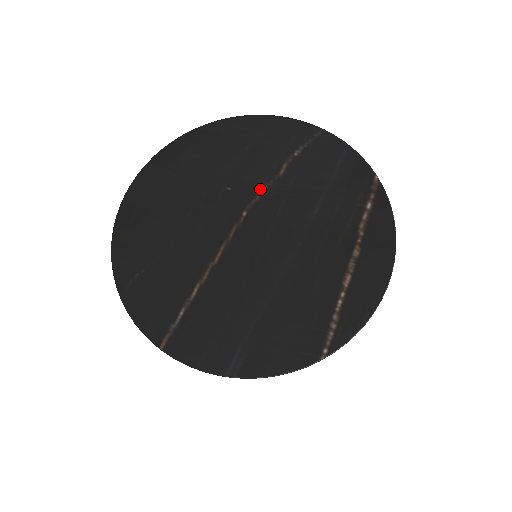
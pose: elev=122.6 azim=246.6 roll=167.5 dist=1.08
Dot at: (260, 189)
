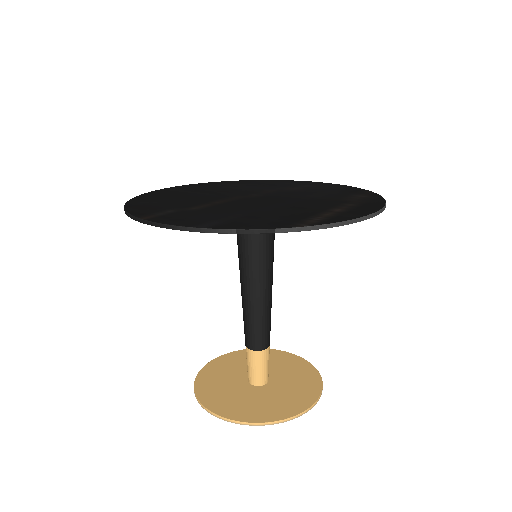
Dot at: (271, 191)
